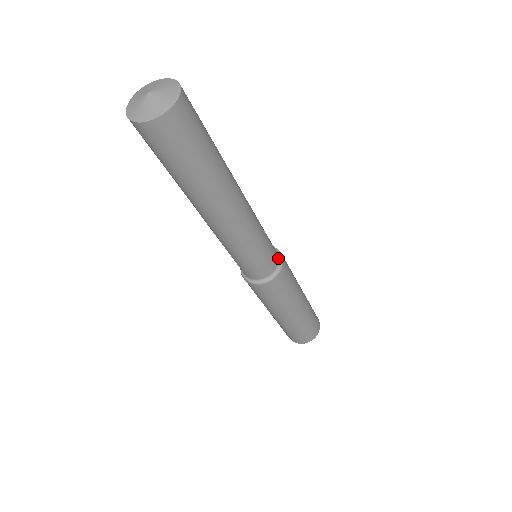
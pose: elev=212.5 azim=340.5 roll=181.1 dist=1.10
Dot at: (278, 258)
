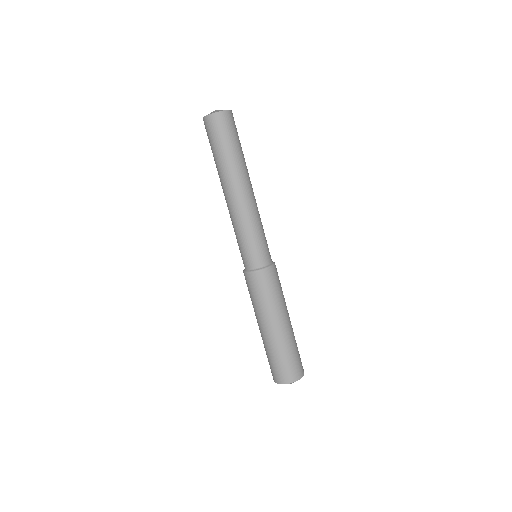
Dot at: (268, 263)
